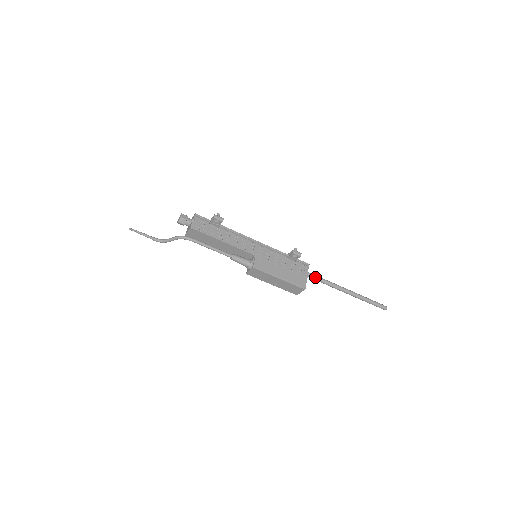
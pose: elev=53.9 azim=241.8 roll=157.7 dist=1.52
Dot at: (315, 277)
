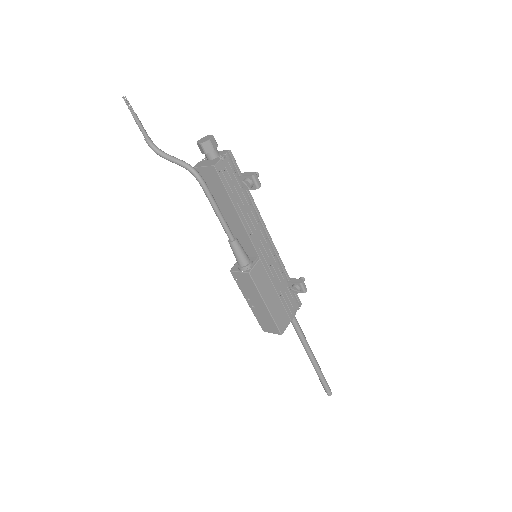
Dot at: (295, 322)
